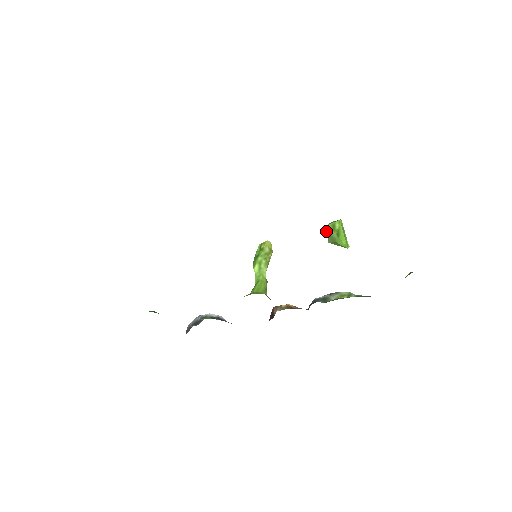
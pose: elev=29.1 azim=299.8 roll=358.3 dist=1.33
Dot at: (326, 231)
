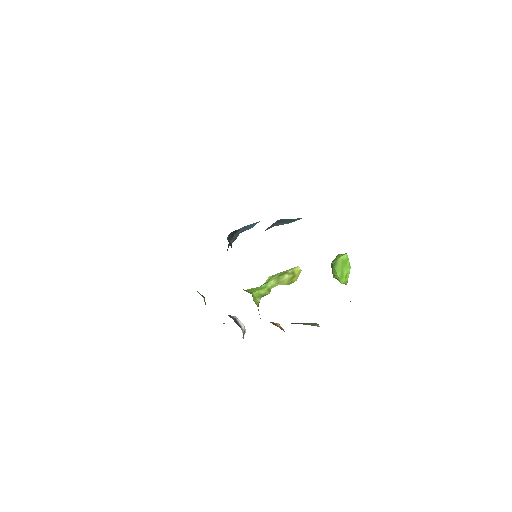
Dot at: occluded
